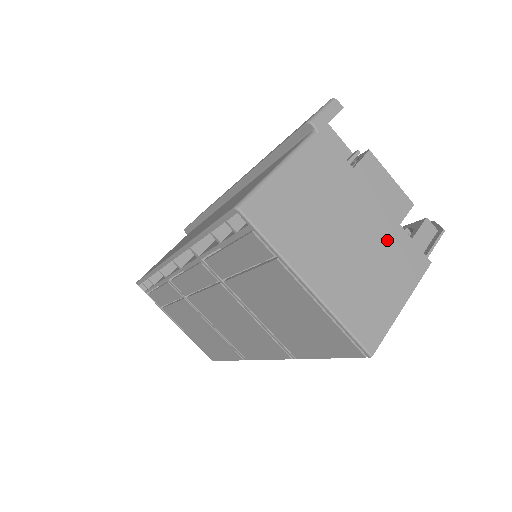
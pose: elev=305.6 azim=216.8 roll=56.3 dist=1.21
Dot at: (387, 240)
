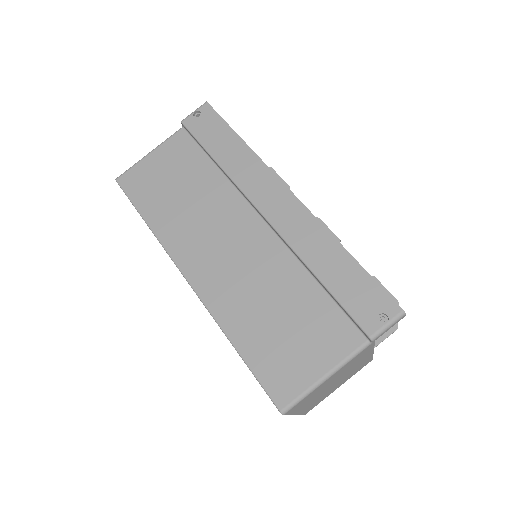
Dot at: (358, 367)
